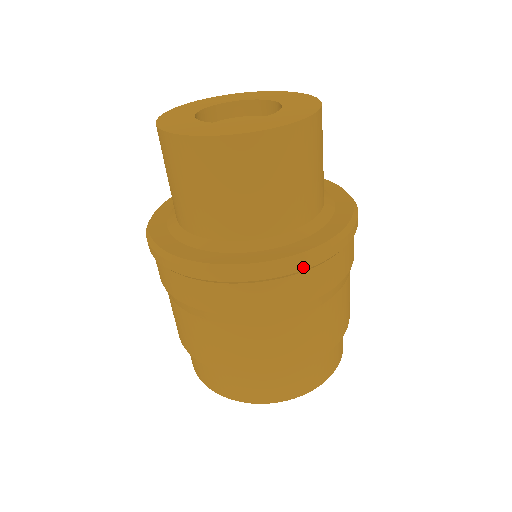
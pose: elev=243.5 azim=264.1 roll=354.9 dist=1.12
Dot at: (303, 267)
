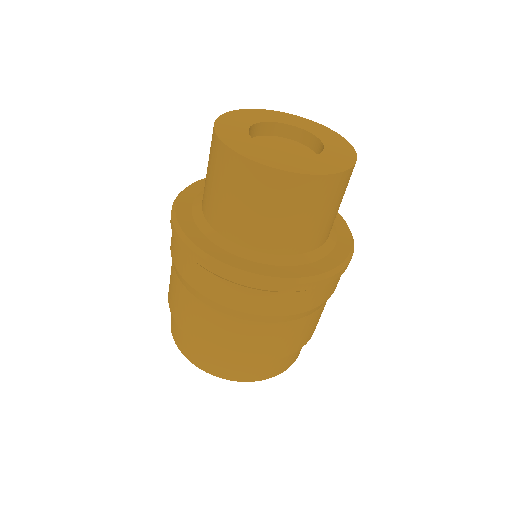
Dot at: (315, 286)
